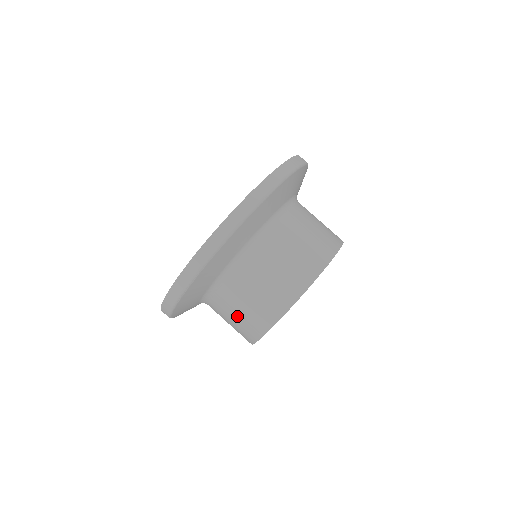
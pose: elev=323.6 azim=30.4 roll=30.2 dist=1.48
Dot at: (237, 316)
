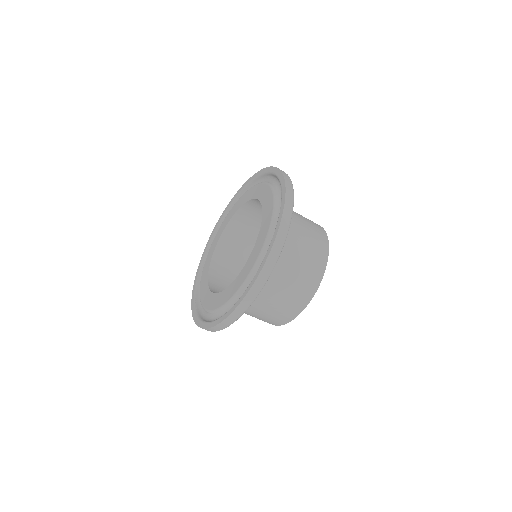
Dot at: (260, 317)
